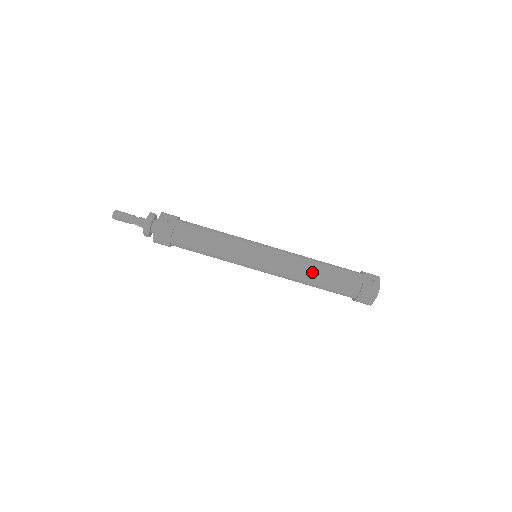
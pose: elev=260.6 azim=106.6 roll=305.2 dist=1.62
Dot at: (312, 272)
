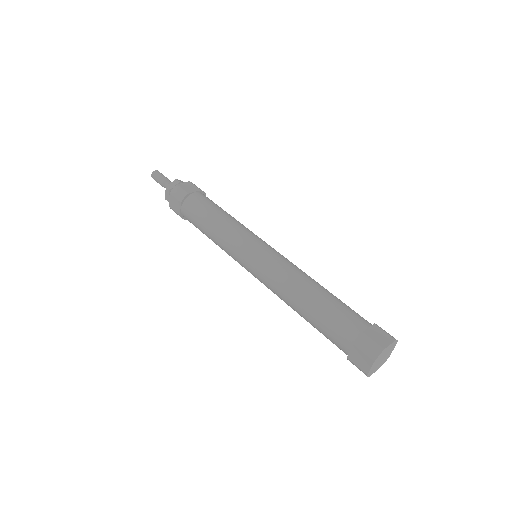
Dot at: occluded
